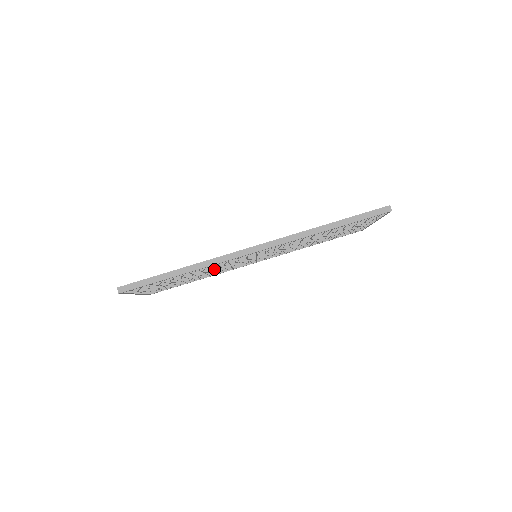
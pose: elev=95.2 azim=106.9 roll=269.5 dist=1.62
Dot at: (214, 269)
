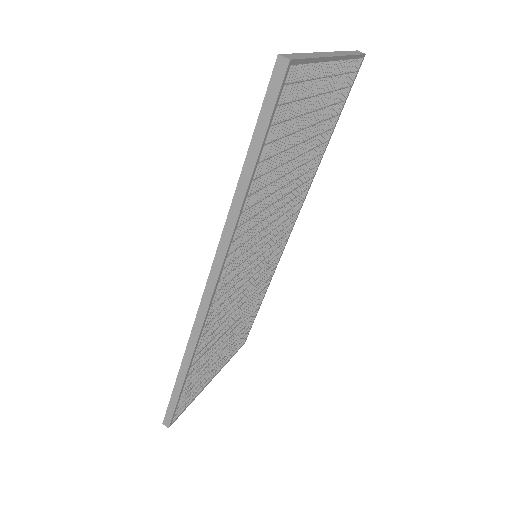
Dot at: (232, 312)
